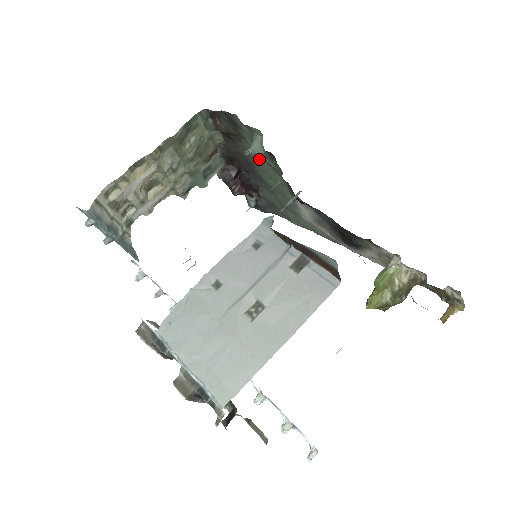
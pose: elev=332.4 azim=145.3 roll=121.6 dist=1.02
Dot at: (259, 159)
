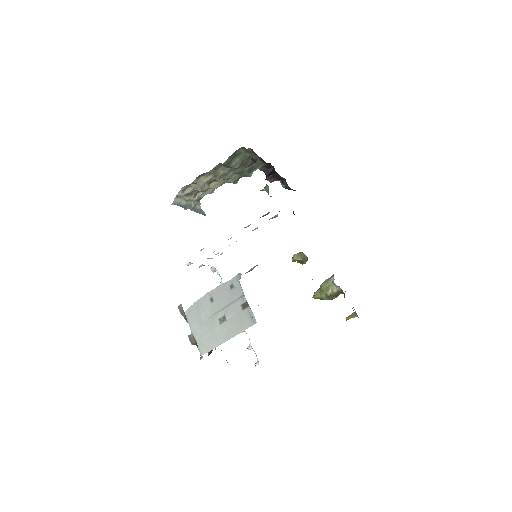
Dot at: occluded
